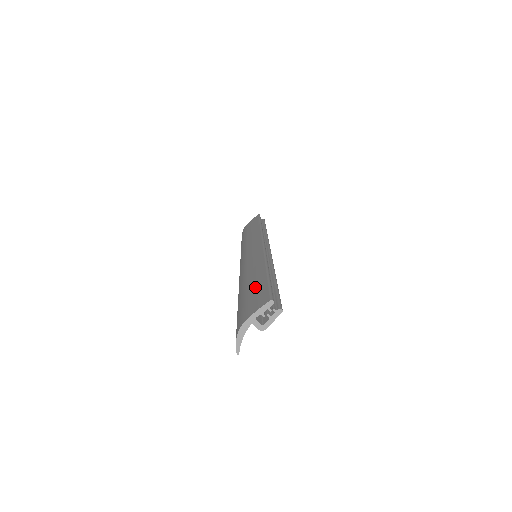
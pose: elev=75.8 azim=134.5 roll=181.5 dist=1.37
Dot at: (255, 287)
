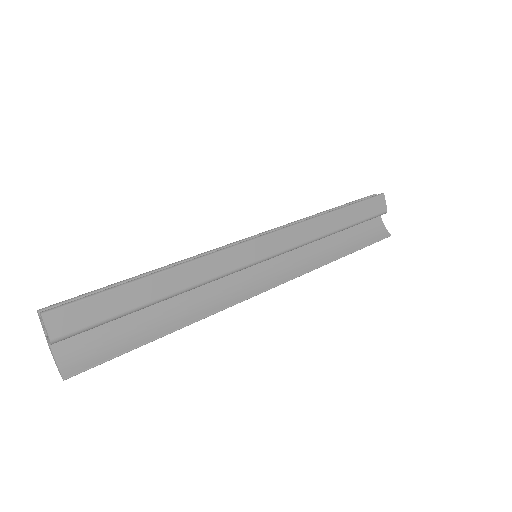
Dot at: occluded
